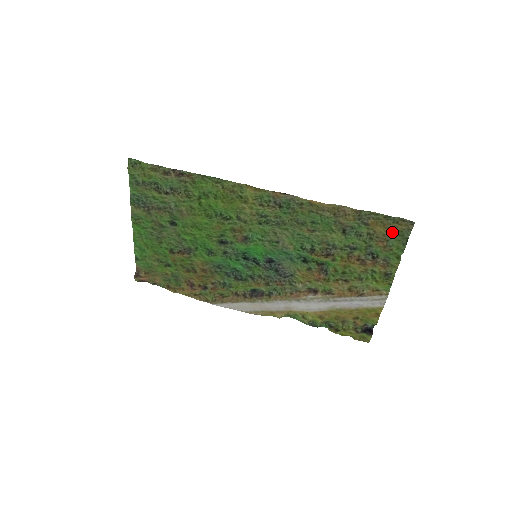
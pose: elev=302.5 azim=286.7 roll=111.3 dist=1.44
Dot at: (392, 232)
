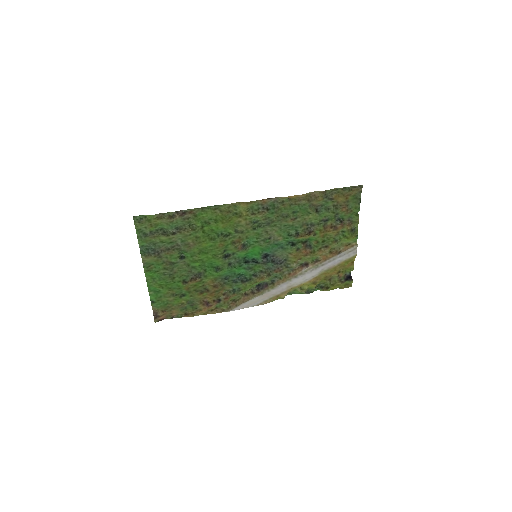
Dot at: (349, 198)
